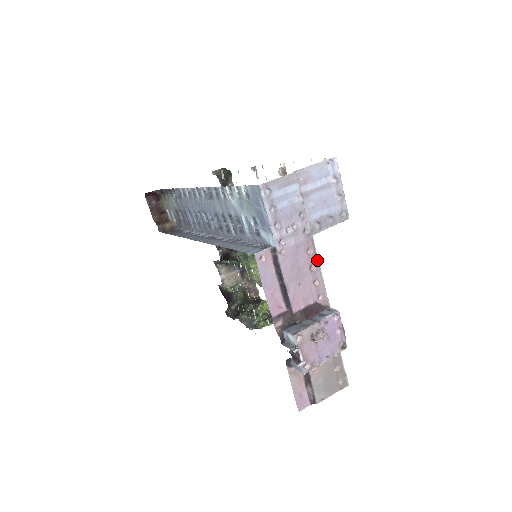
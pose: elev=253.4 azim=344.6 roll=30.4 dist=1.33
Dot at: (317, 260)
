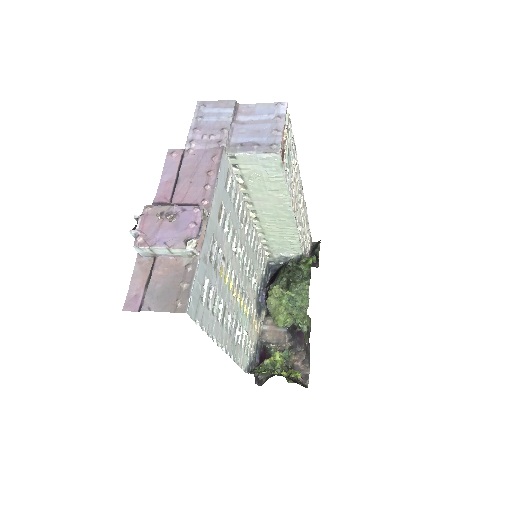
Dot at: (219, 168)
